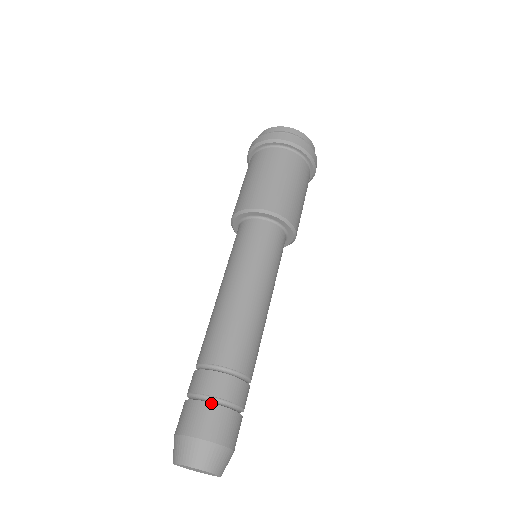
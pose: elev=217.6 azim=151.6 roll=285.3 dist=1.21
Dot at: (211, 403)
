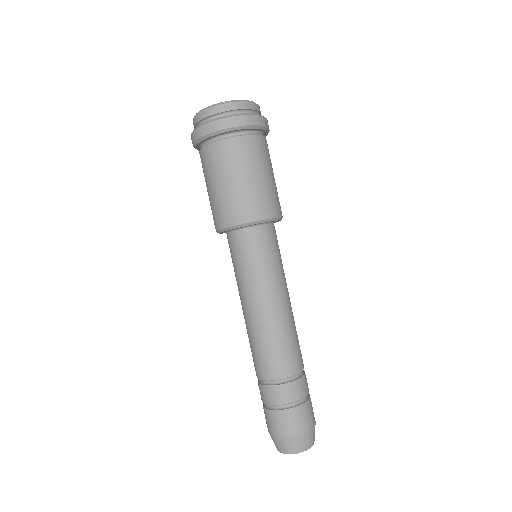
Dot at: (280, 410)
